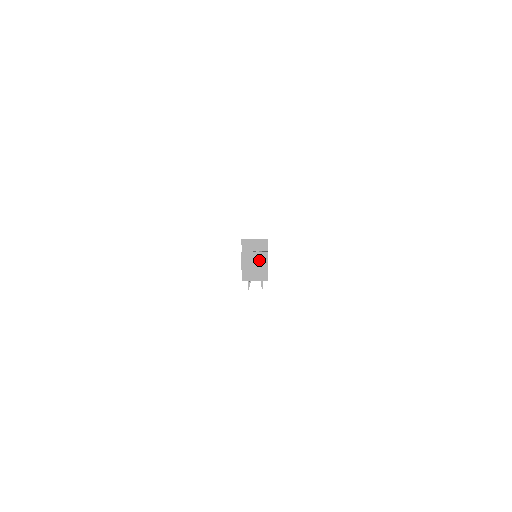
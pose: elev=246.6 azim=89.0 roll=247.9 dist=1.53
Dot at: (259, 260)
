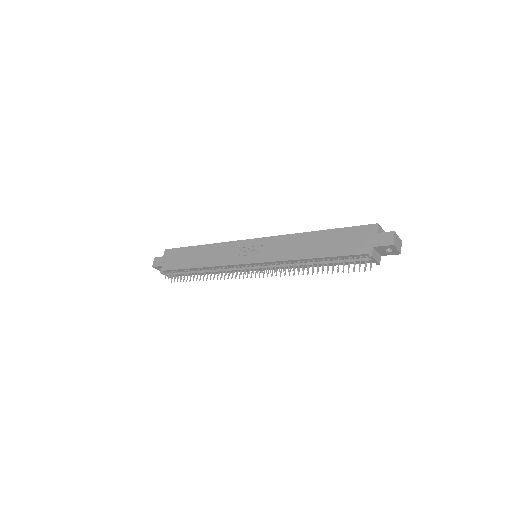
Dot at: (399, 244)
